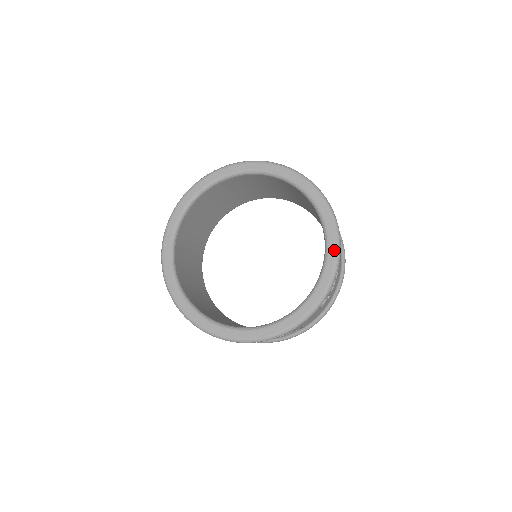
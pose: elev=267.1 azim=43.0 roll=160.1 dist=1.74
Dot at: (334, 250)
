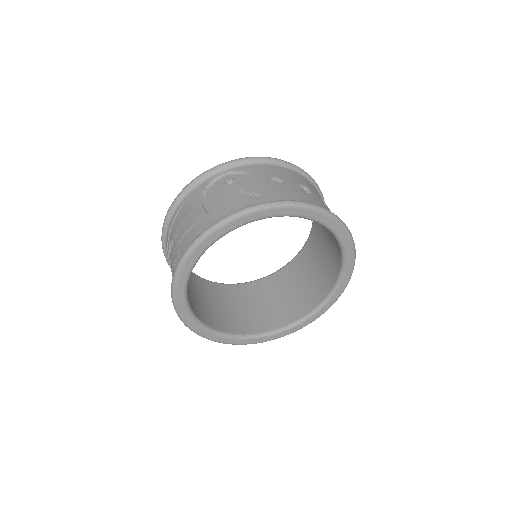
Dot at: (350, 270)
